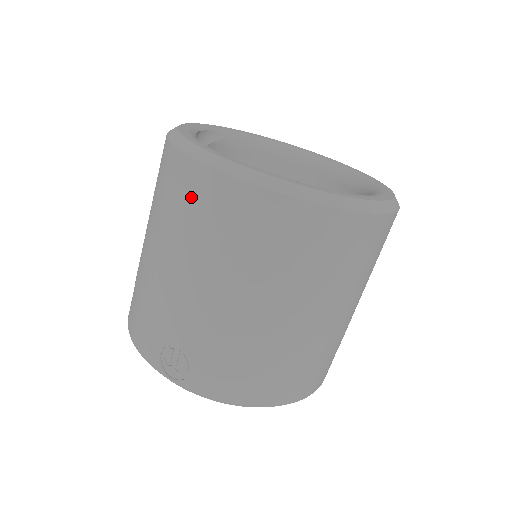
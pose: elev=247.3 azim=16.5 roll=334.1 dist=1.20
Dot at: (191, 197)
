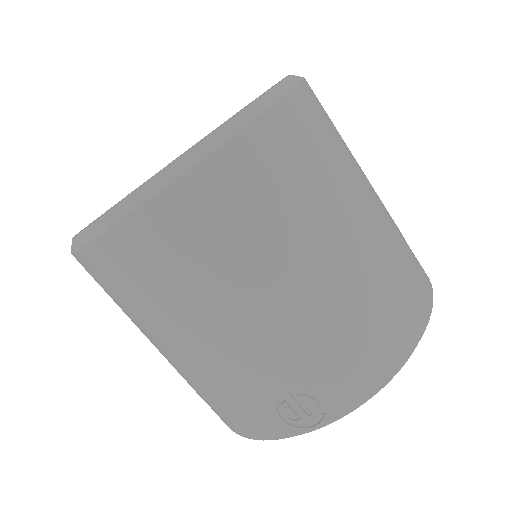
Dot at: (138, 266)
